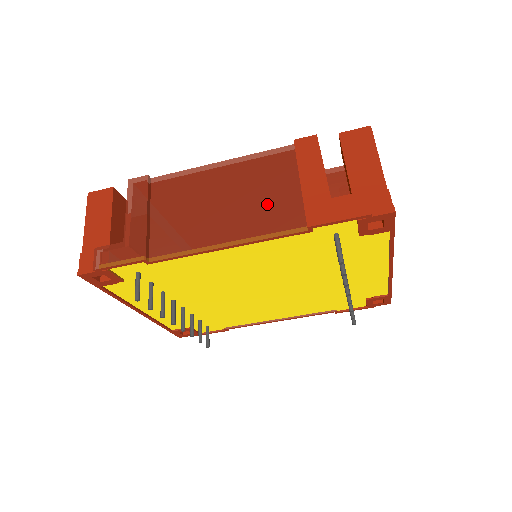
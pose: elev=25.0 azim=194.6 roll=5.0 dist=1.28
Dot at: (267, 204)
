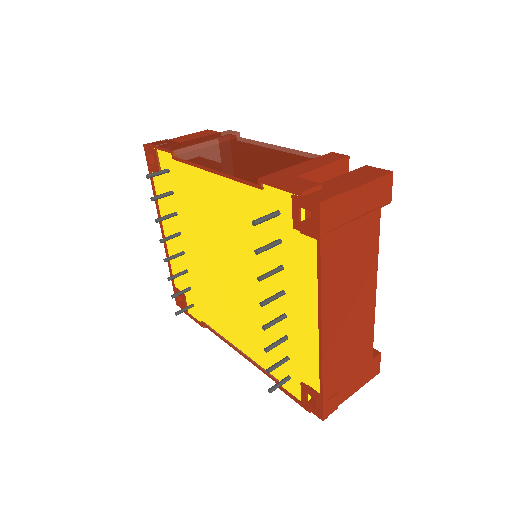
Dot at: (264, 167)
